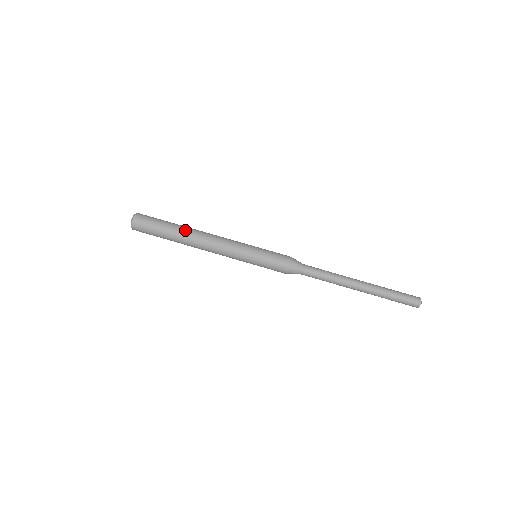
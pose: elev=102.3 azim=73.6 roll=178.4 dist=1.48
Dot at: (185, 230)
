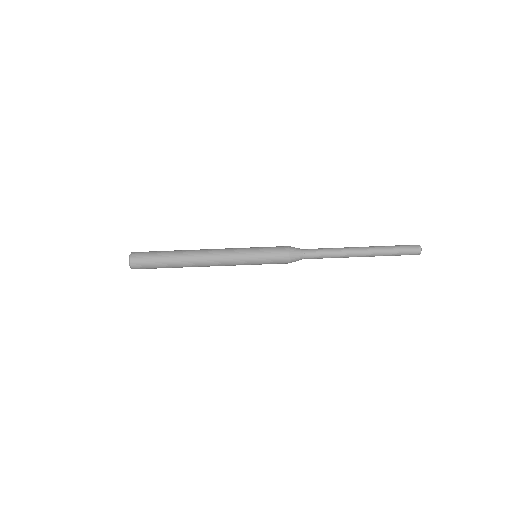
Dot at: (182, 253)
